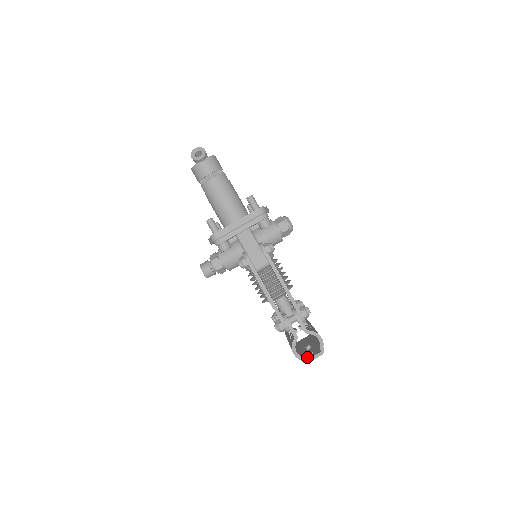
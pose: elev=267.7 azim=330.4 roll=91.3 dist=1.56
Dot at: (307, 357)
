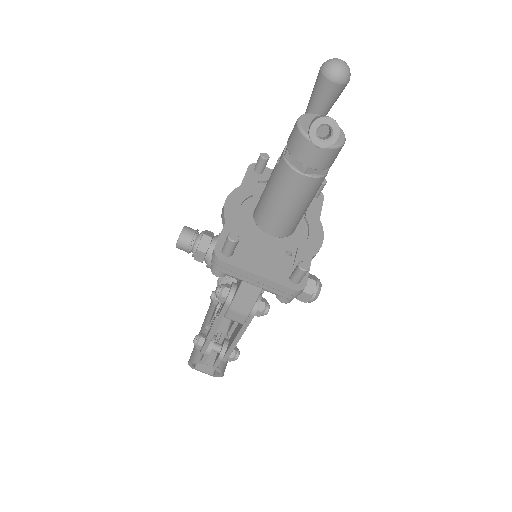
Dot at: (199, 364)
